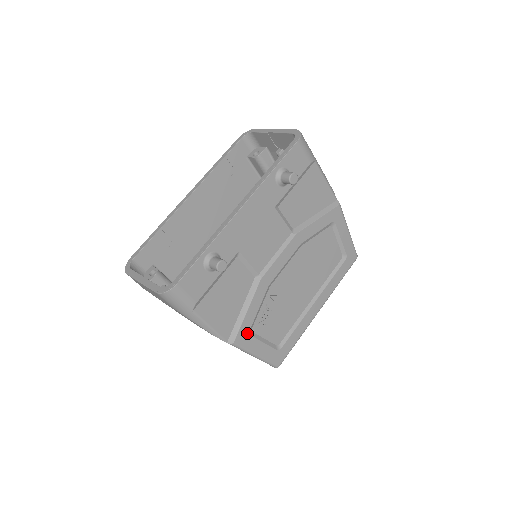
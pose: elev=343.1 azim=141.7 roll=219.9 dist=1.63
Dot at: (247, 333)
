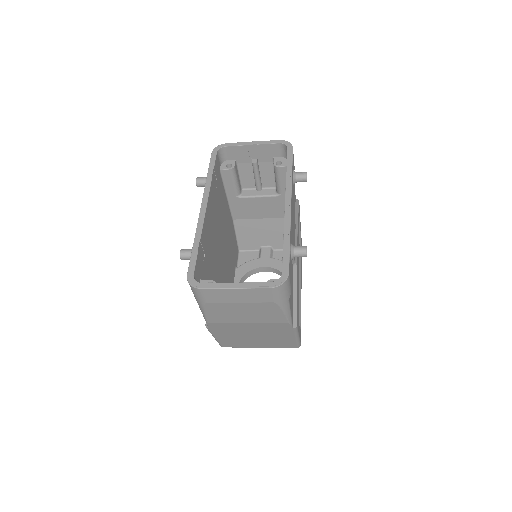
Dot at: occluded
